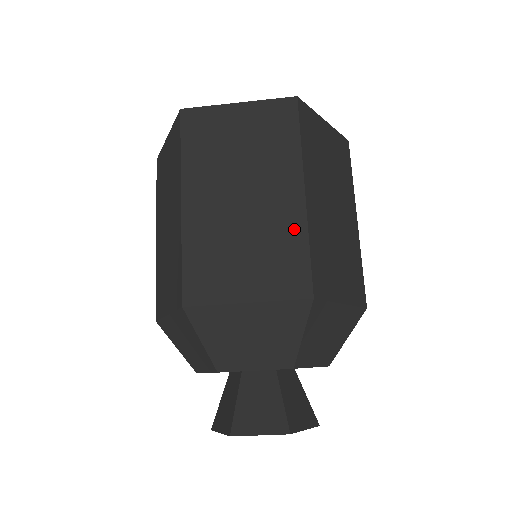
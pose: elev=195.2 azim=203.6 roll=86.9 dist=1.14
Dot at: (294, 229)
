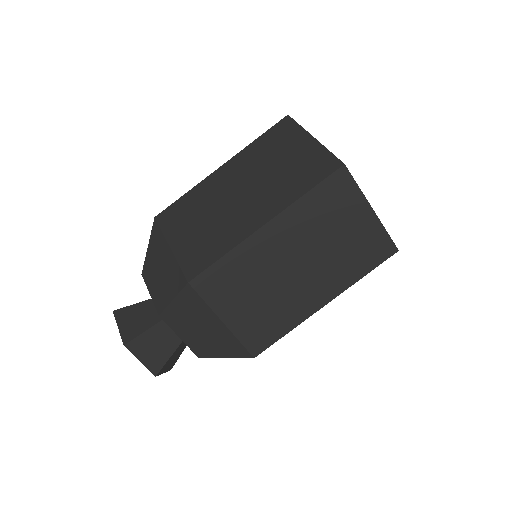
Dot at: (233, 237)
